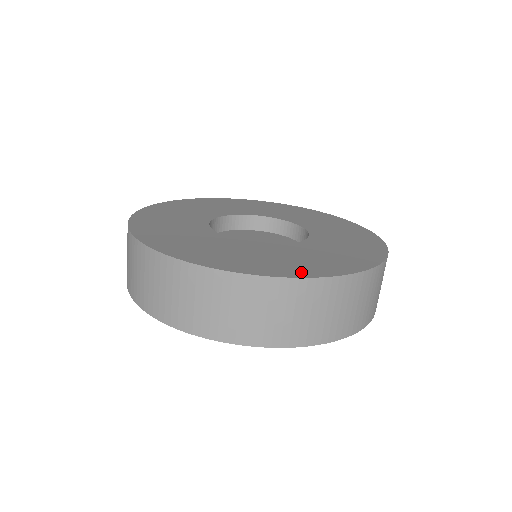
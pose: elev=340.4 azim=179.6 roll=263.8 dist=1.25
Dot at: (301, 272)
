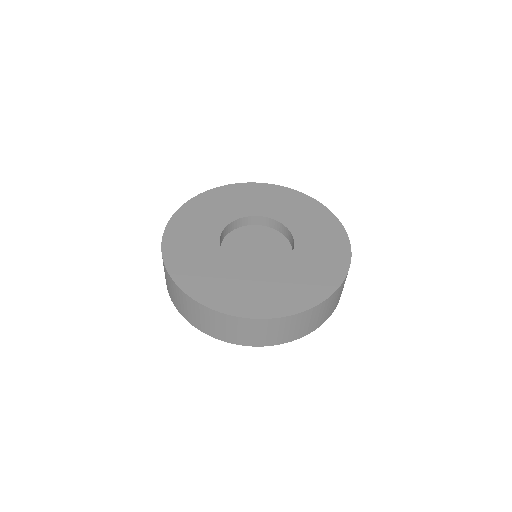
Dot at: (208, 299)
